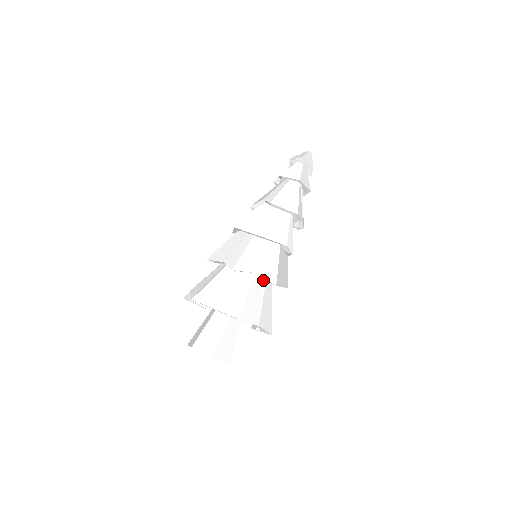
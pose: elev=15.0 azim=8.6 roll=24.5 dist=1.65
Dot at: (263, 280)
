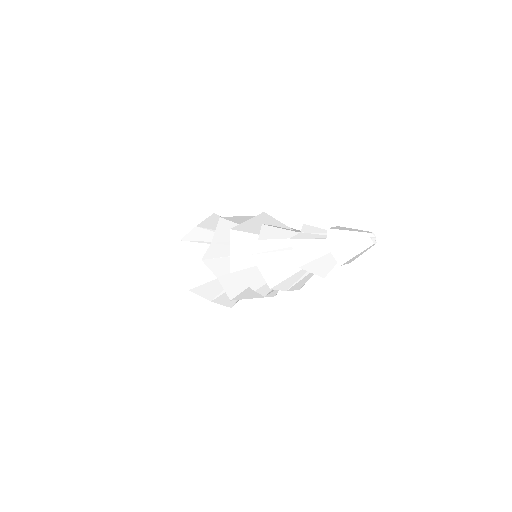
Dot at: occluded
